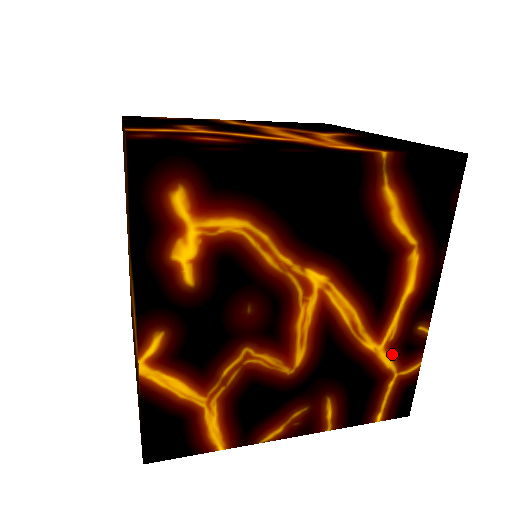
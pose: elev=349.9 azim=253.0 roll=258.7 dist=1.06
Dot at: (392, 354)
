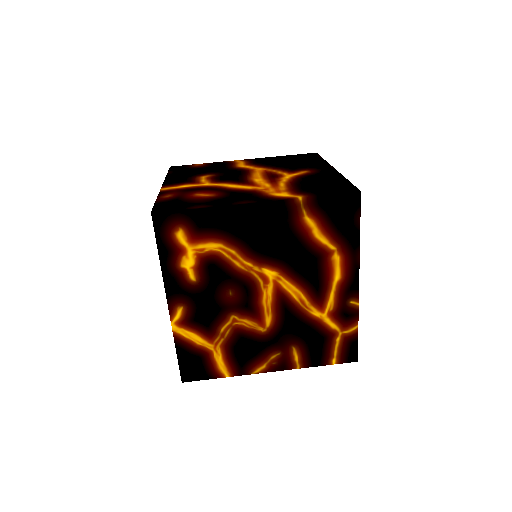
Dot at: (334, 319)
